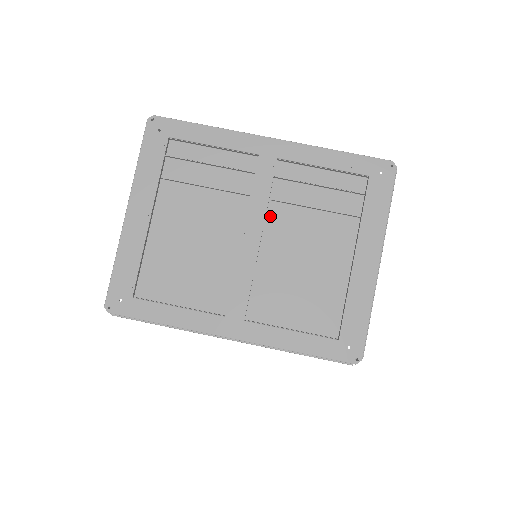
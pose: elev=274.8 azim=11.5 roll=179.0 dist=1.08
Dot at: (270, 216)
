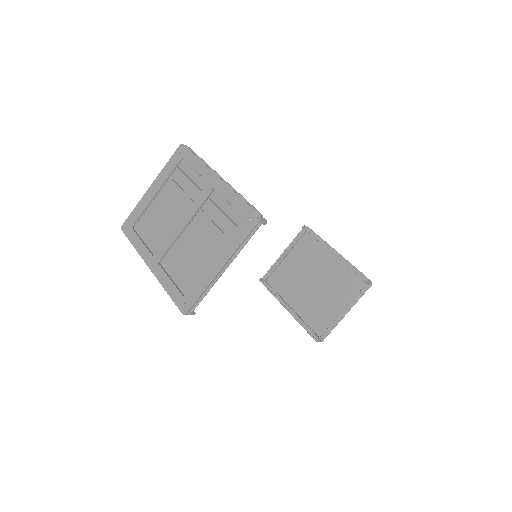
Dot at: (196, 217)
